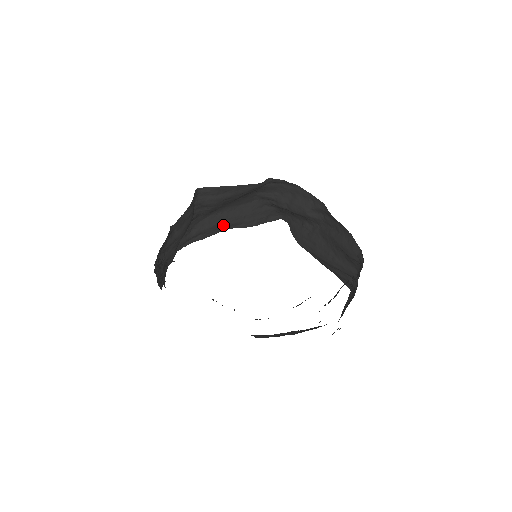
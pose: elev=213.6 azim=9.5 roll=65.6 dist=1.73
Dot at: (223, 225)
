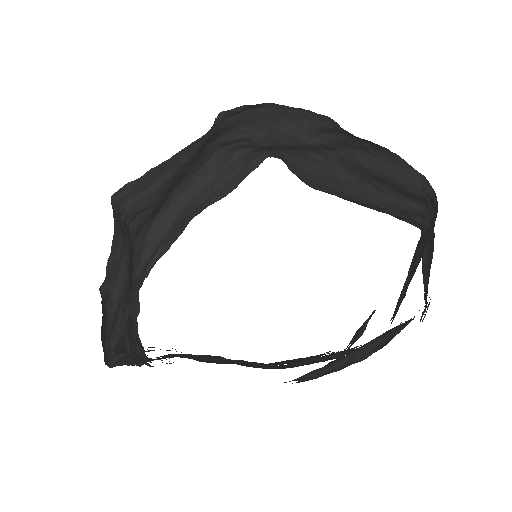
Dot at: (186, 215)
